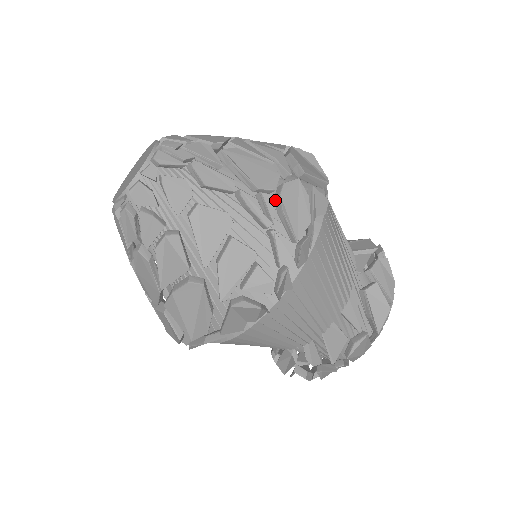
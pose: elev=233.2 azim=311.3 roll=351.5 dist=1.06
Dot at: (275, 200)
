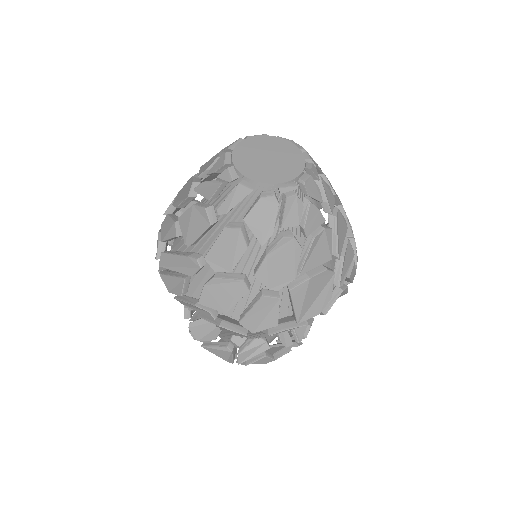
Dot at: occluded
